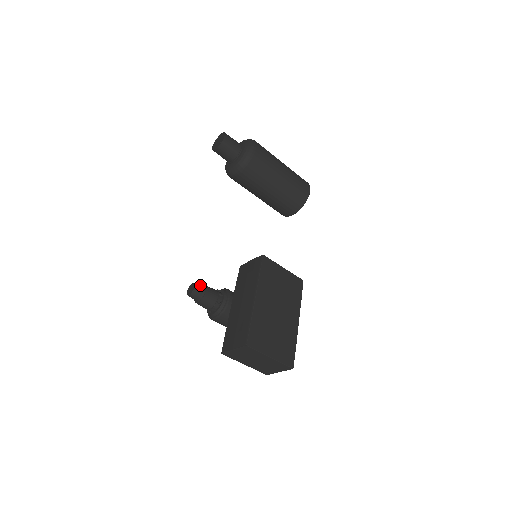
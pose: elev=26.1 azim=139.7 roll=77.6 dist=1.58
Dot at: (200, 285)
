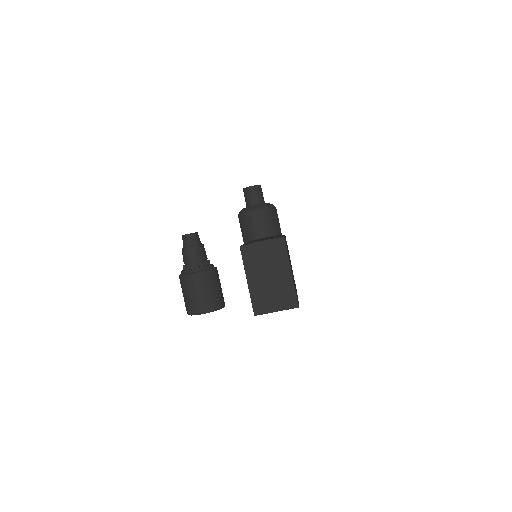
Dot at: (199, 238)
